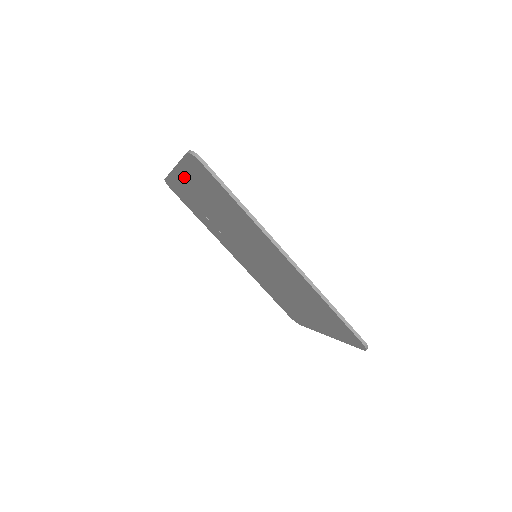
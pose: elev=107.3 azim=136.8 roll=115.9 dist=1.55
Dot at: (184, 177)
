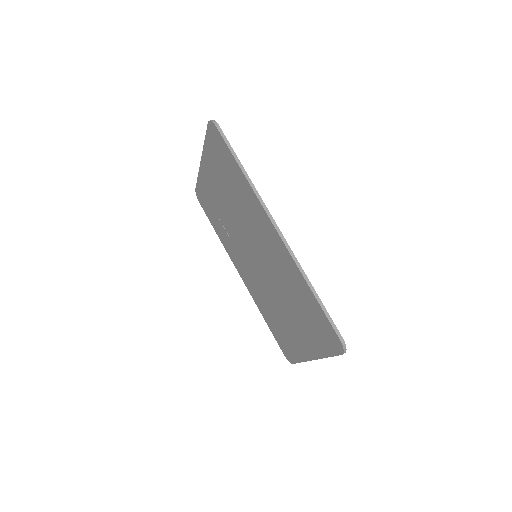
Dot at: (207, 168)
